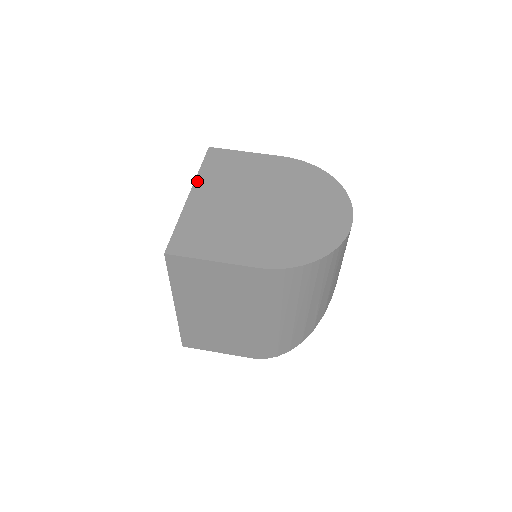
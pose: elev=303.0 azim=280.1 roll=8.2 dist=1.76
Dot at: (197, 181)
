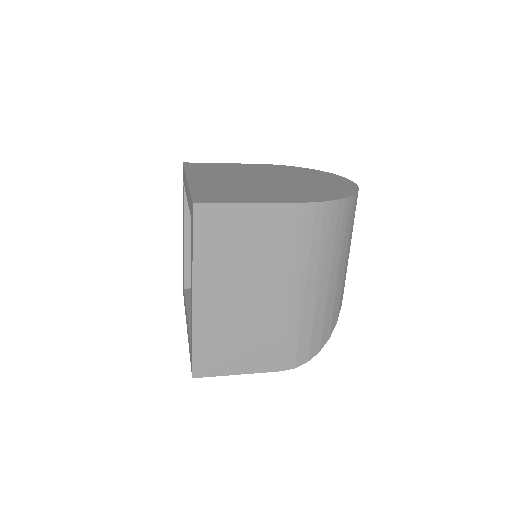
Dot at: (188, 174)
